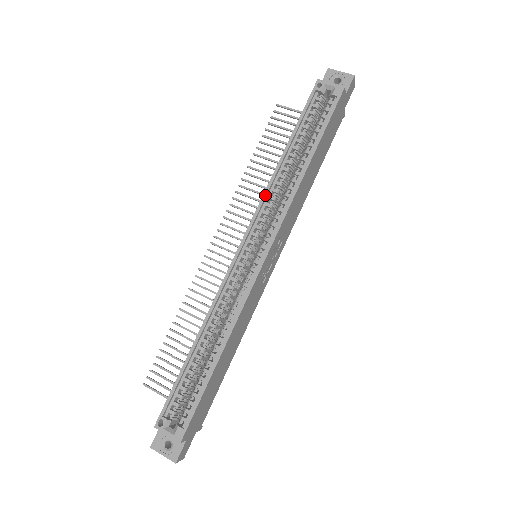
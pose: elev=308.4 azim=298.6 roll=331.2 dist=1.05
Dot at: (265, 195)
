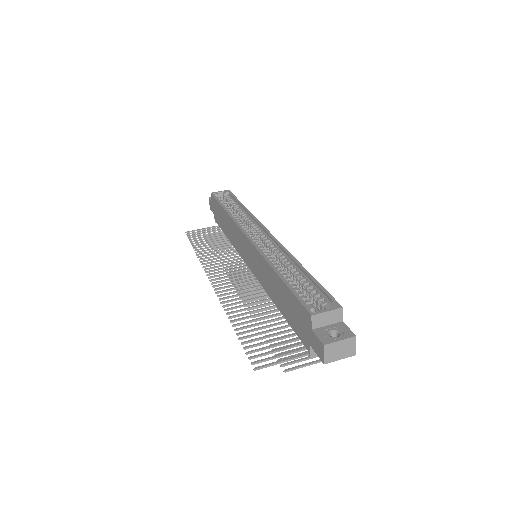
Dot at: (235, 220)
